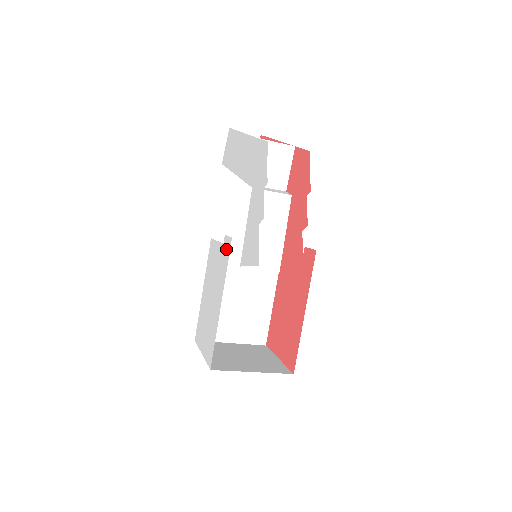
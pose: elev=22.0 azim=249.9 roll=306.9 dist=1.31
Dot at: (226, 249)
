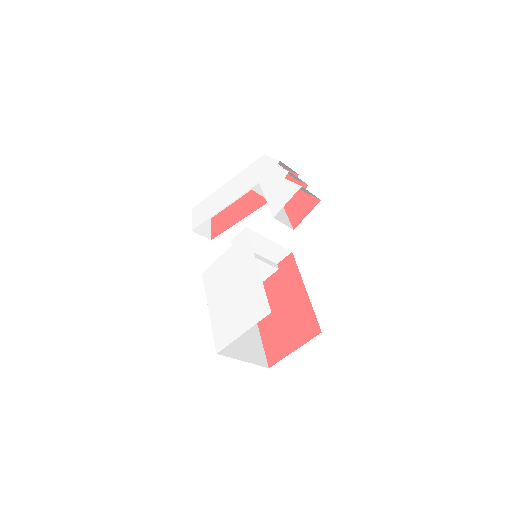
Dot at: (241, 240)
